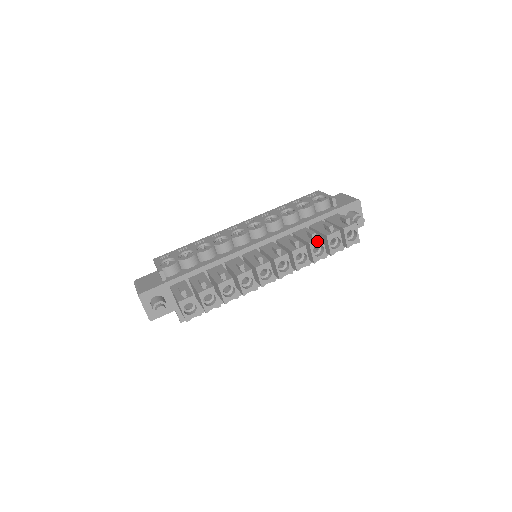
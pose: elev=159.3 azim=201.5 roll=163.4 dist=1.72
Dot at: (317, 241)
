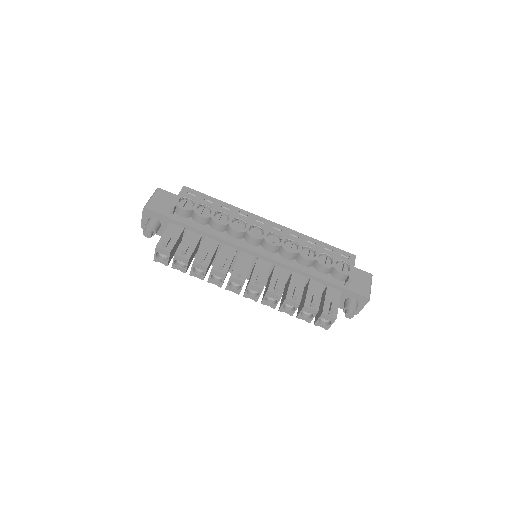
Dot at: (293, 302)
